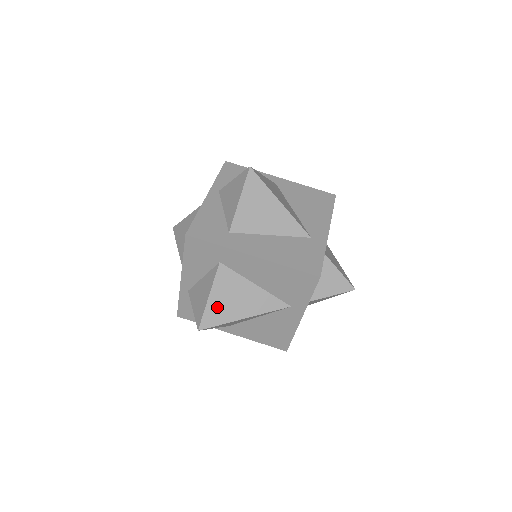
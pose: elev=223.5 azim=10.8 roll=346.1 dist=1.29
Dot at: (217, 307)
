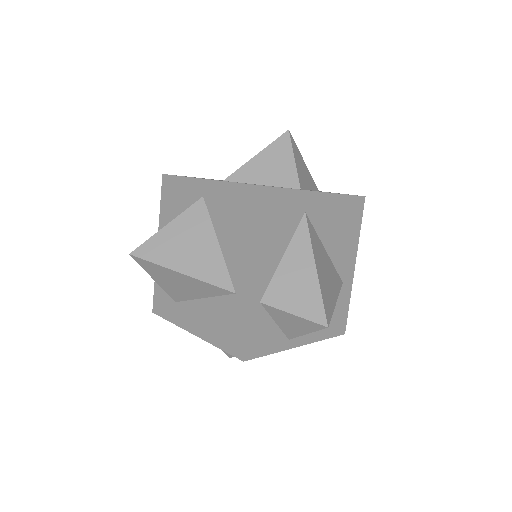
Dot at: occluded
